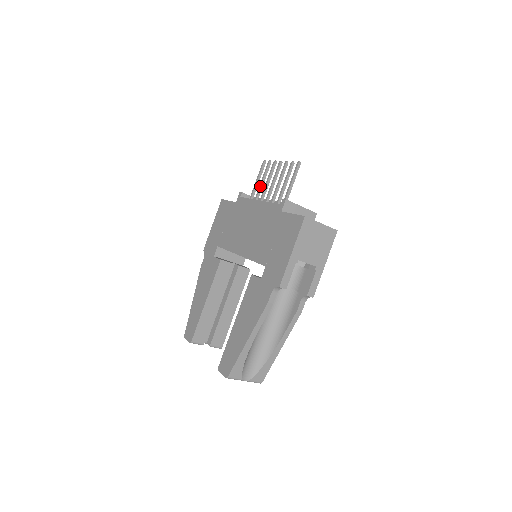
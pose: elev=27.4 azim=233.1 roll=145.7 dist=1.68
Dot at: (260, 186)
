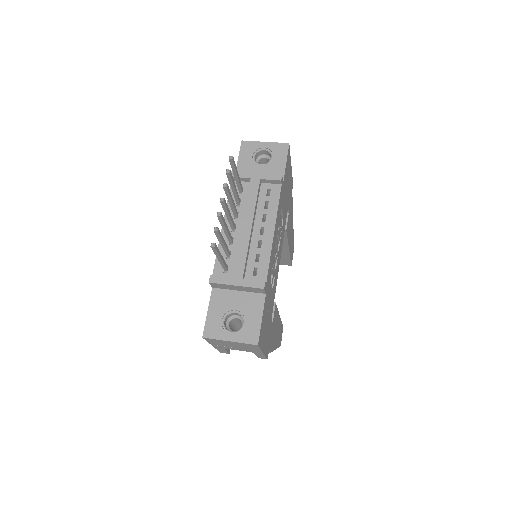
Dot at: occluded
